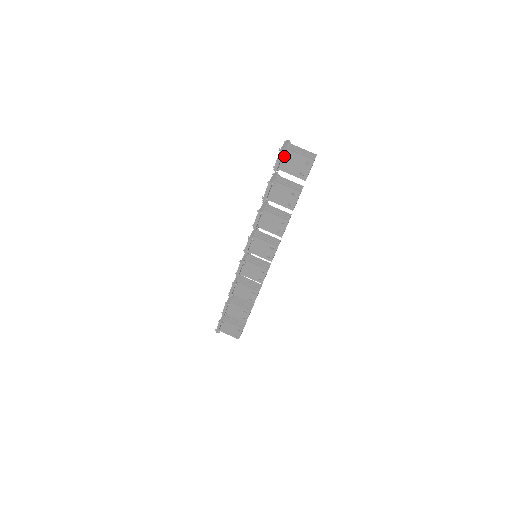
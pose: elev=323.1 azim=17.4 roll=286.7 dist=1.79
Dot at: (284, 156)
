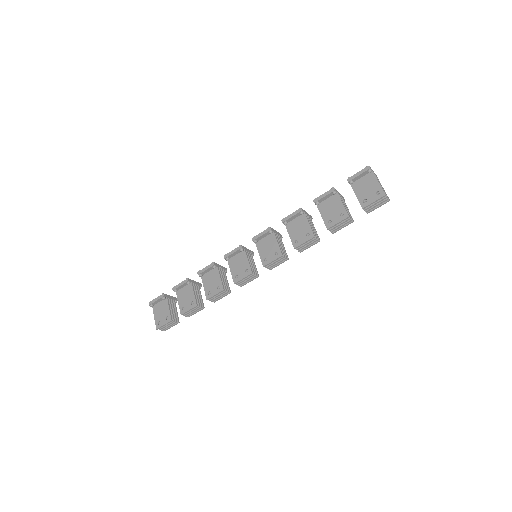
Dot at: (365, 176)
